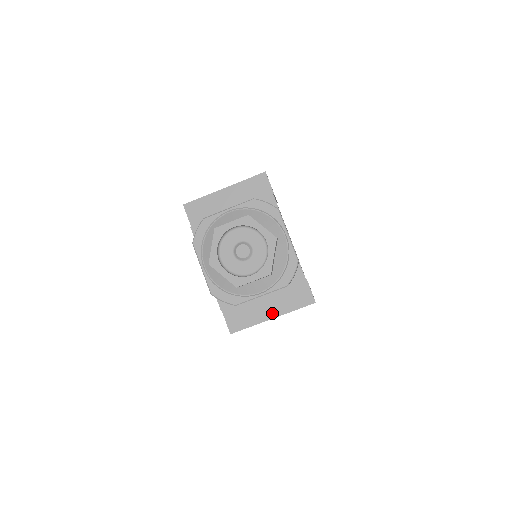
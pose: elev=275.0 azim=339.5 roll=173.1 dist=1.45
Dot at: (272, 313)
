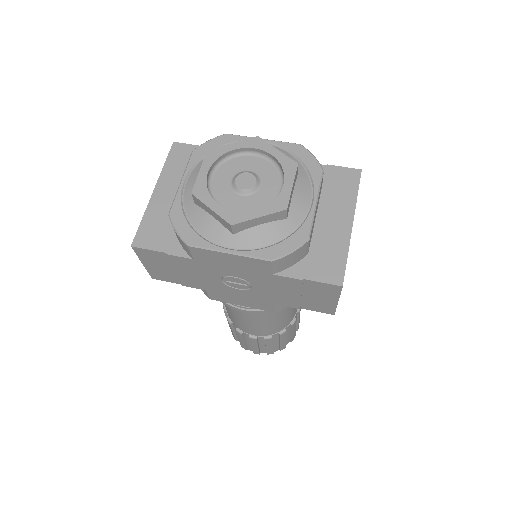
Dot at: (345, 221)
